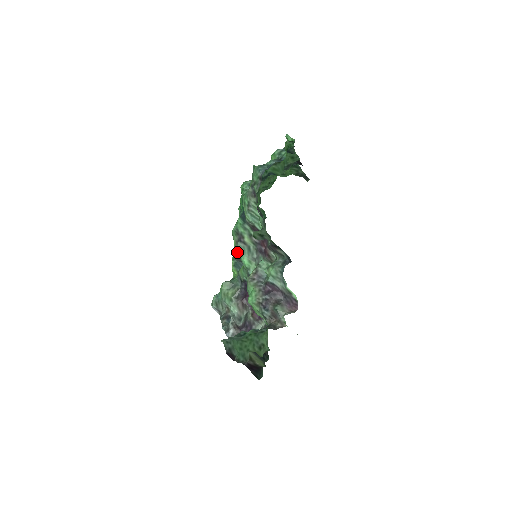
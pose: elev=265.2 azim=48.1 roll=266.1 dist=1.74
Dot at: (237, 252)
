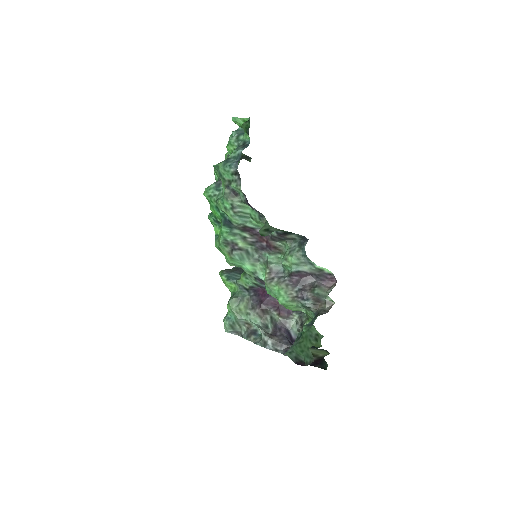
Dot at: (234, 263)
